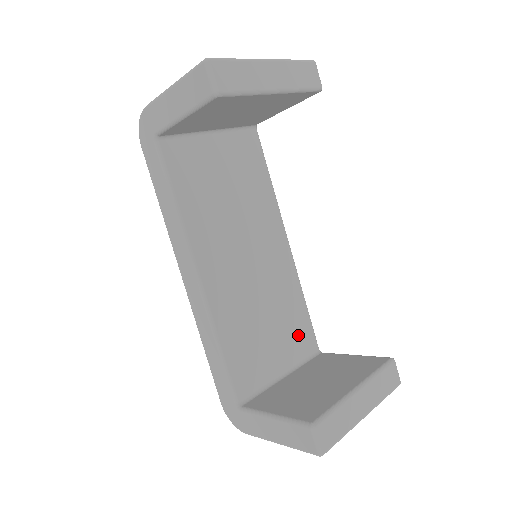
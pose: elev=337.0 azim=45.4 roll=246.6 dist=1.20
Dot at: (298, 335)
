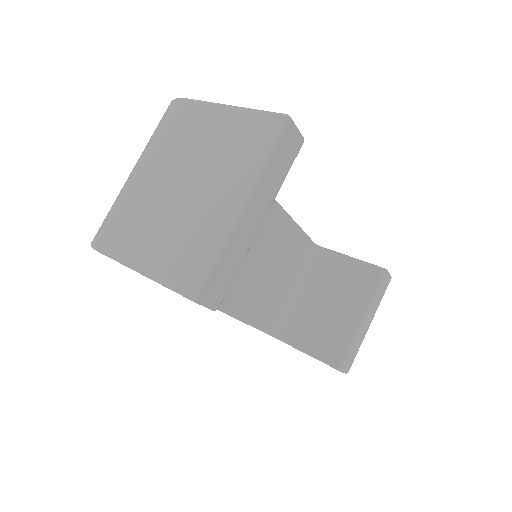
Dot at: (299, 255)
